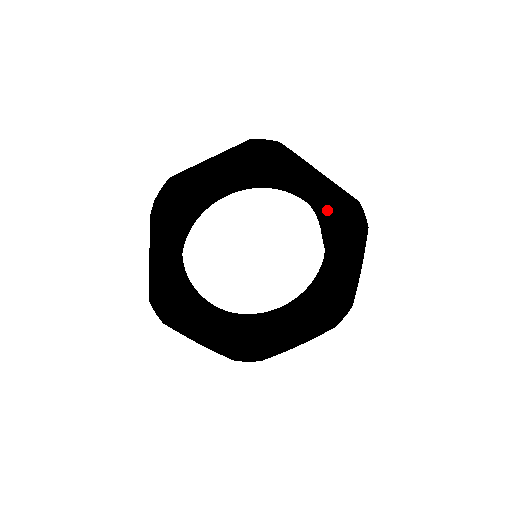
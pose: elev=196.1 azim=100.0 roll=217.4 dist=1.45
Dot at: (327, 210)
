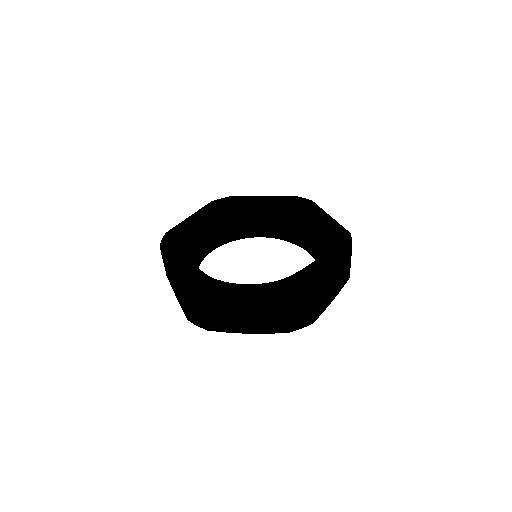
Dot at: occluded
